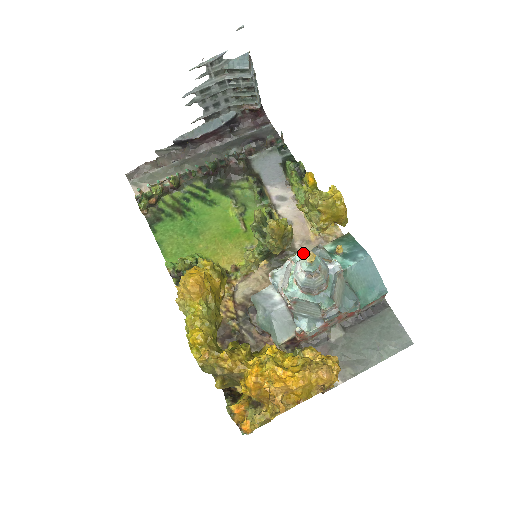
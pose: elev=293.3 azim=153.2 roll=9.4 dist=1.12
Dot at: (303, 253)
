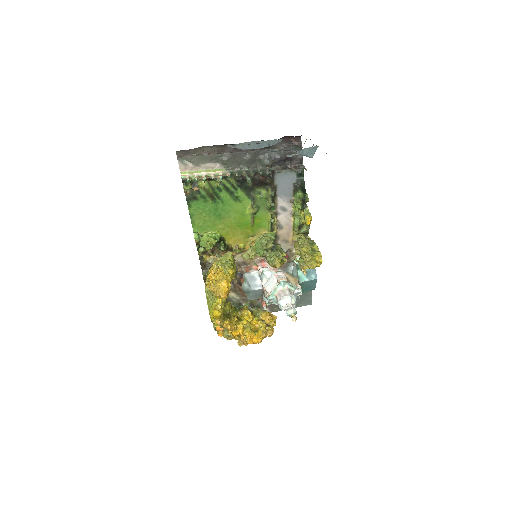
Dot at: (286, 282)
